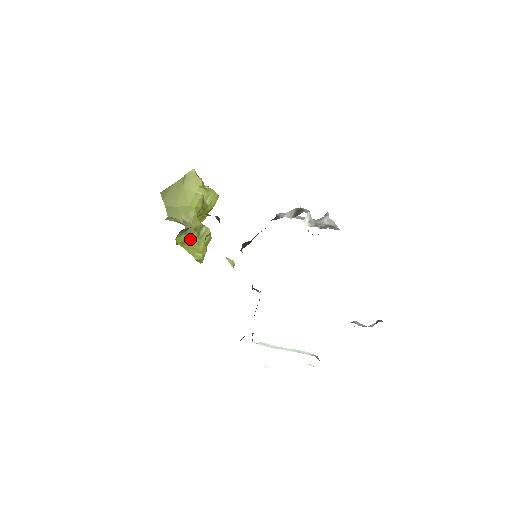
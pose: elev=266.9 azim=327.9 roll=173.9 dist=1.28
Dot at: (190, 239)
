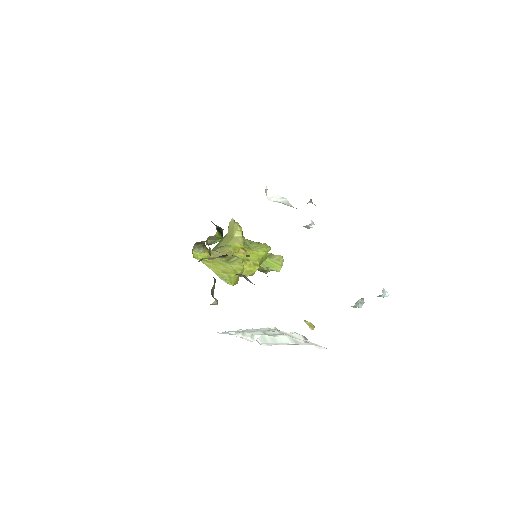
Dot at: (215, 260)
